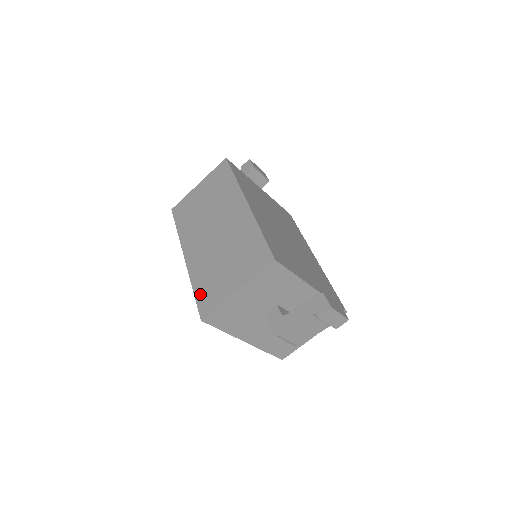
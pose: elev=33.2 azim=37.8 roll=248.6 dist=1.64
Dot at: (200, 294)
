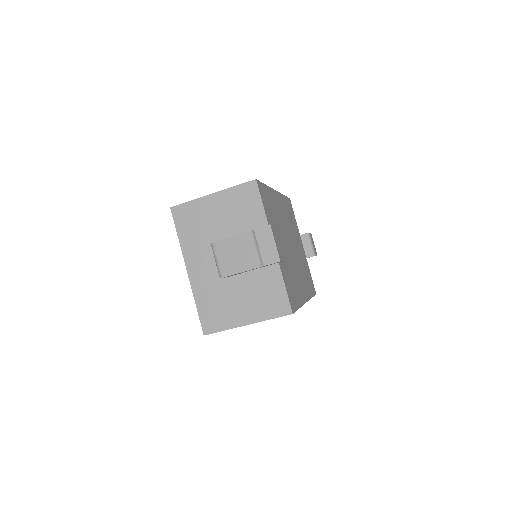
Dot at: occluded
